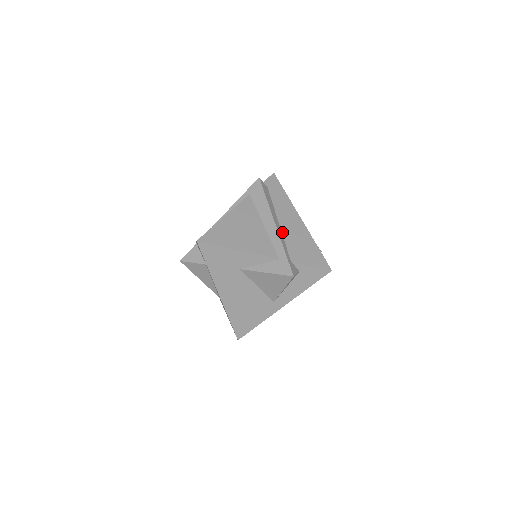
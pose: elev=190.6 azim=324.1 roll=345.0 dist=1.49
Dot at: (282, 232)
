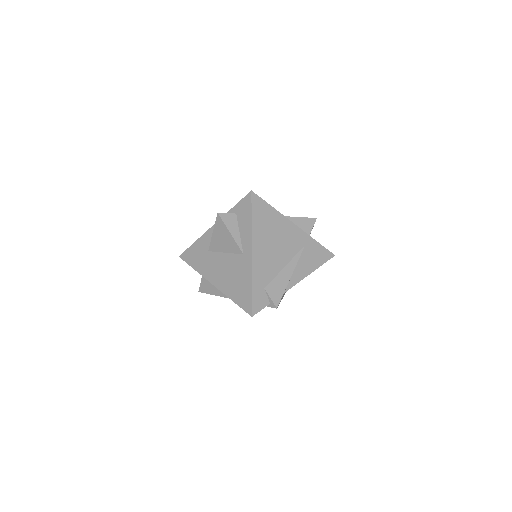
Dot at: occluded
